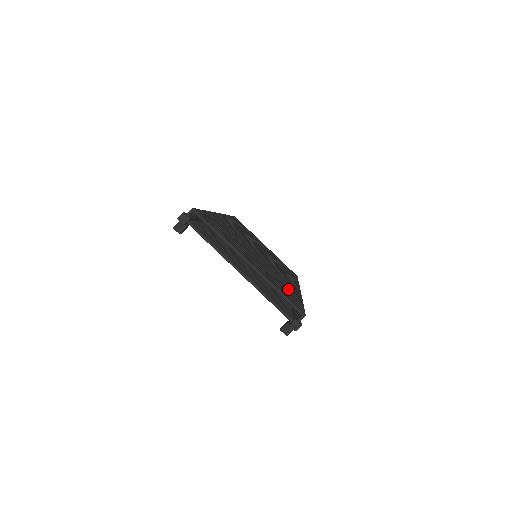
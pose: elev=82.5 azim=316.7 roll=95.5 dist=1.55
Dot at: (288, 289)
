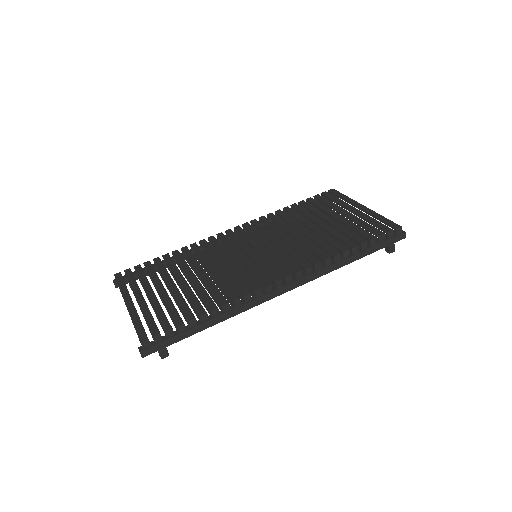
Dot at: (193, 305)
